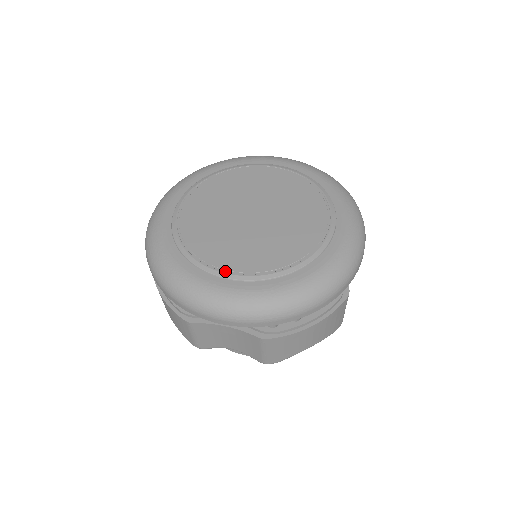
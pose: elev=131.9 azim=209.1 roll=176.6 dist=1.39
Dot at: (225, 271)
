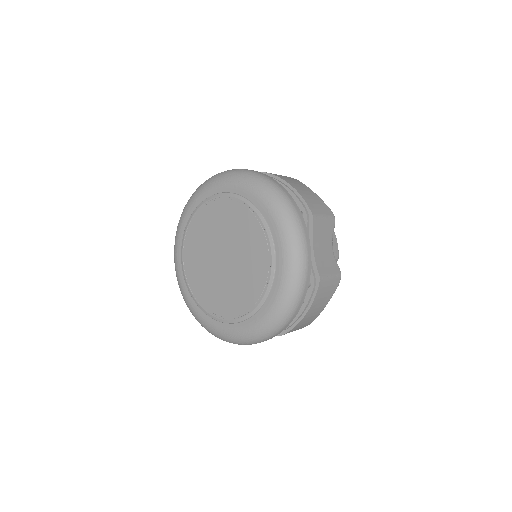
Dot at: (226, 318)
